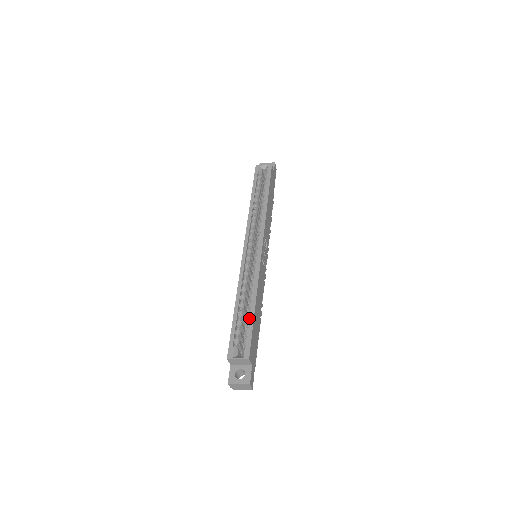
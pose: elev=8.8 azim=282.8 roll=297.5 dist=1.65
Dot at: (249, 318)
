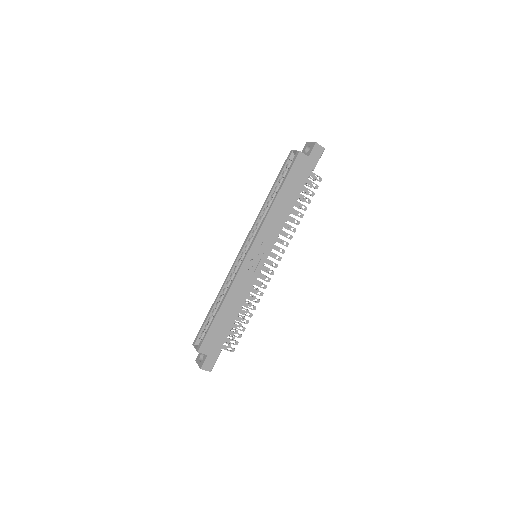
Dot at: (215, 318)
